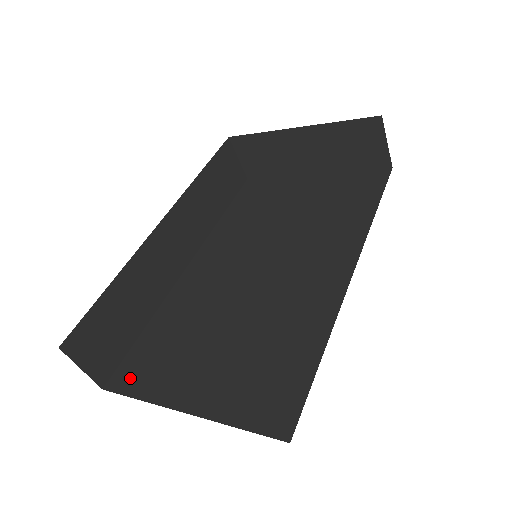
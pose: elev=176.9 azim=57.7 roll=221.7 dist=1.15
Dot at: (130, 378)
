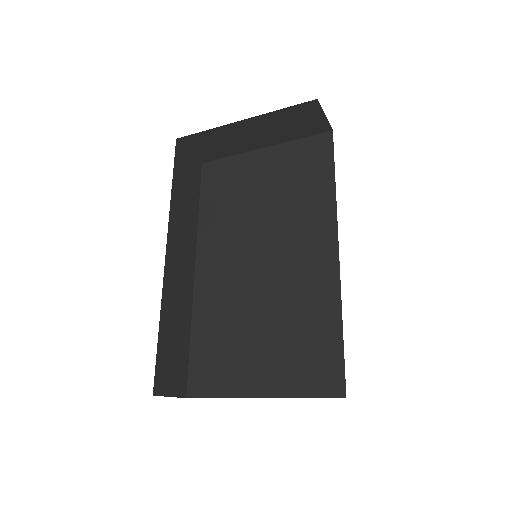
Dot at: (203, 383)
